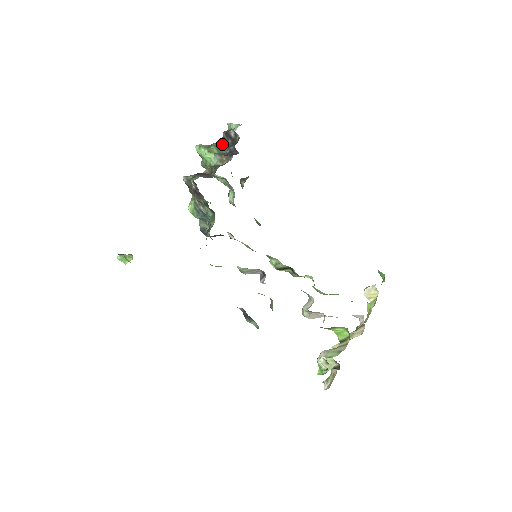
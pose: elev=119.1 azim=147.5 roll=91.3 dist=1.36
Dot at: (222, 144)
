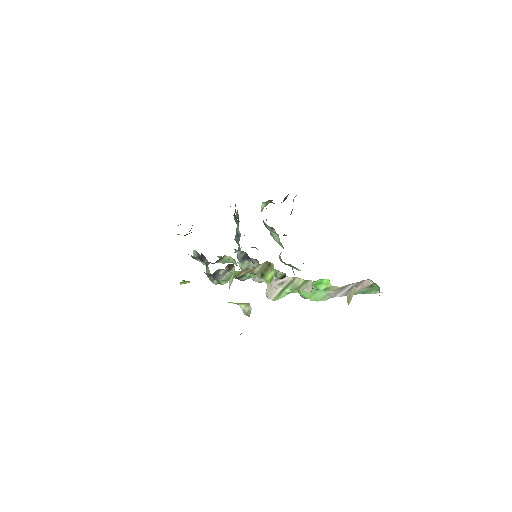
Dot at: occluded
